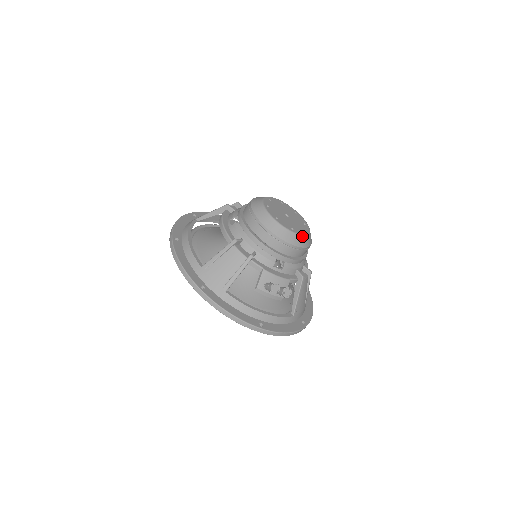
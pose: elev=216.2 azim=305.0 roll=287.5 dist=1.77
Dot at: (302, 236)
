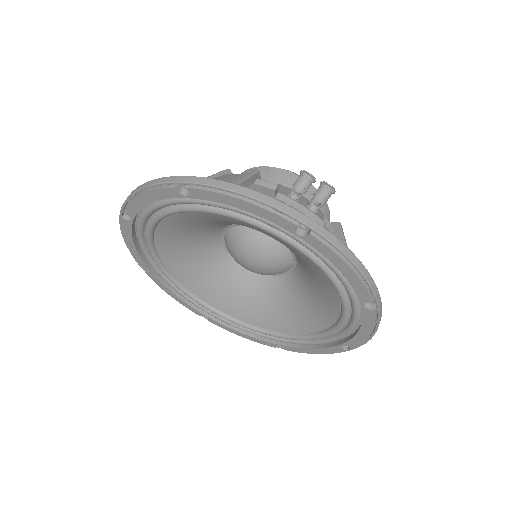
Dot at: occluded
